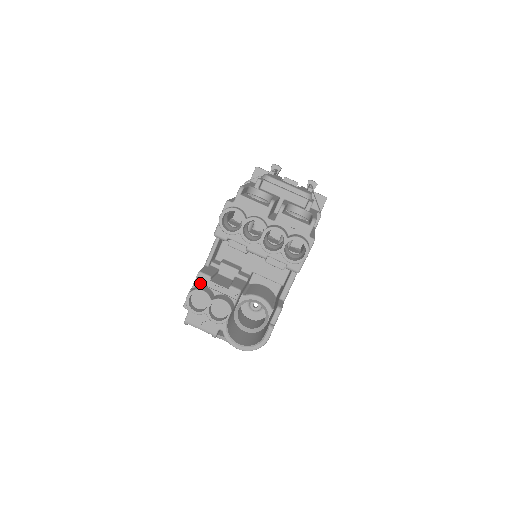
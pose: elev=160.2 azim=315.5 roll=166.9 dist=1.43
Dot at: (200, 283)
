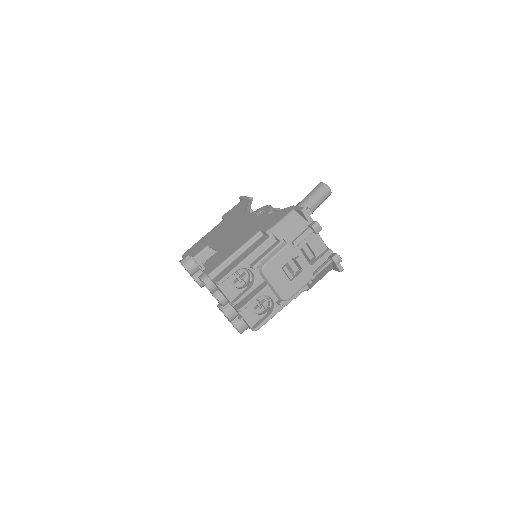
Dot at: occluded
